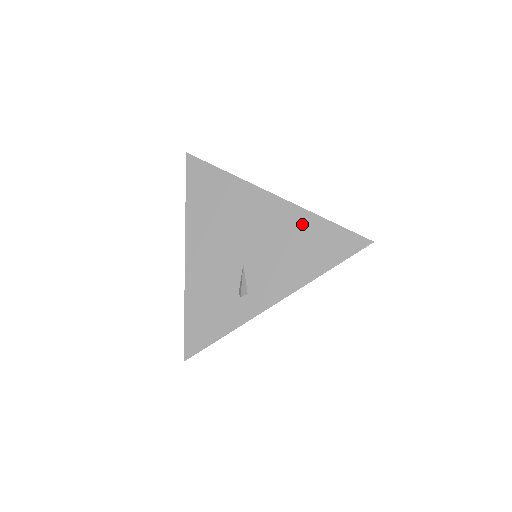
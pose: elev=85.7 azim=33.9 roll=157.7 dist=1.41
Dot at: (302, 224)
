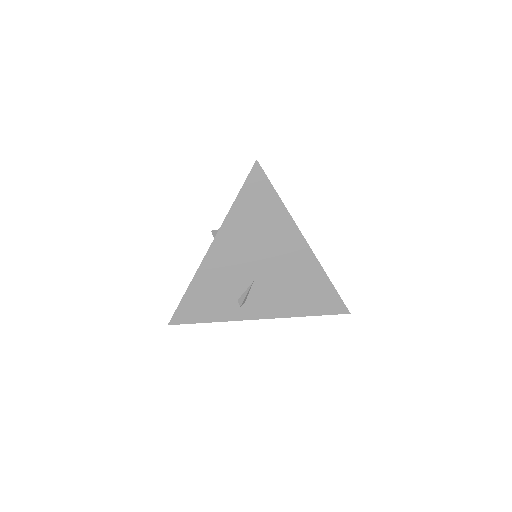
Dot at: (314, 277)
